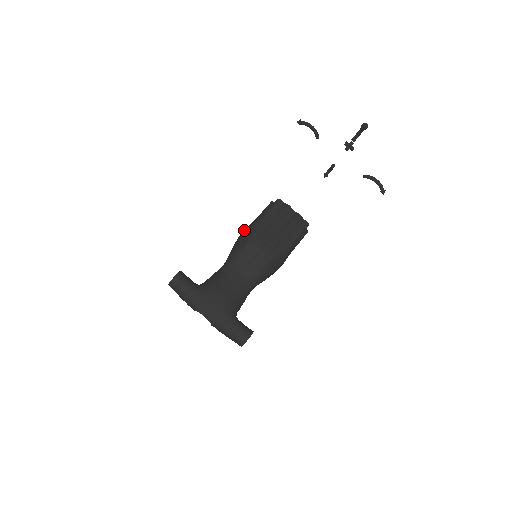
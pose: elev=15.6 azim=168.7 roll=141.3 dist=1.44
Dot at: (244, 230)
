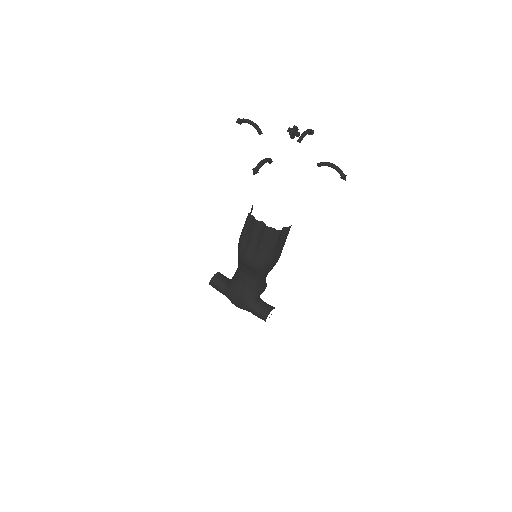
Dot at: occluded
